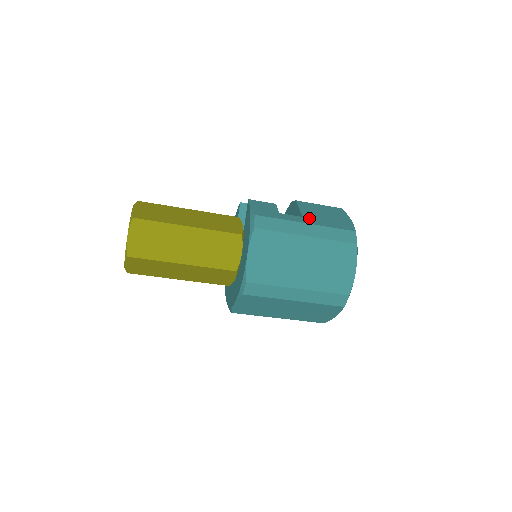
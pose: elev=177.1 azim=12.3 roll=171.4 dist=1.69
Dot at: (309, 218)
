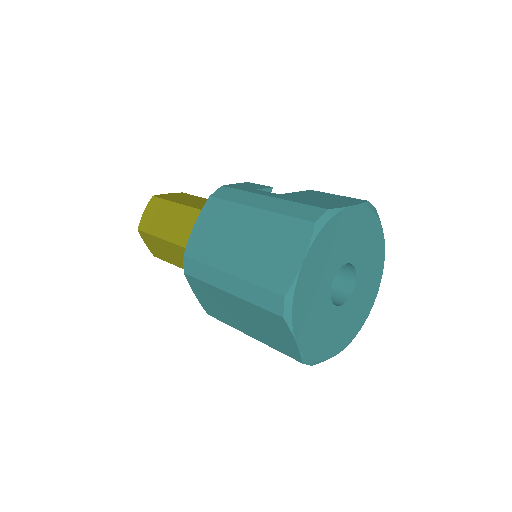
Dot at: (285, 195)
